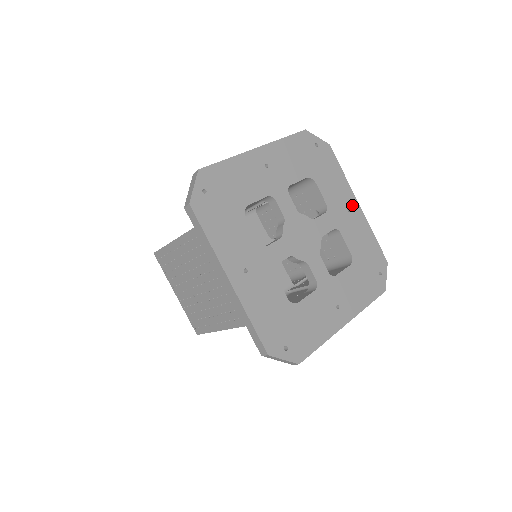
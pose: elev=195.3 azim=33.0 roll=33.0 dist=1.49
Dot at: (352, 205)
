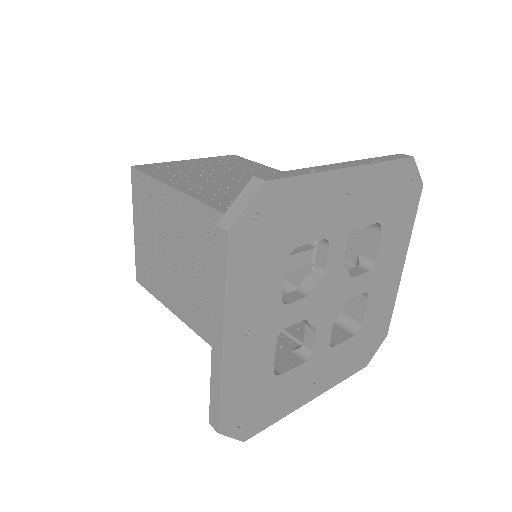
Dot at: (397, 266)
